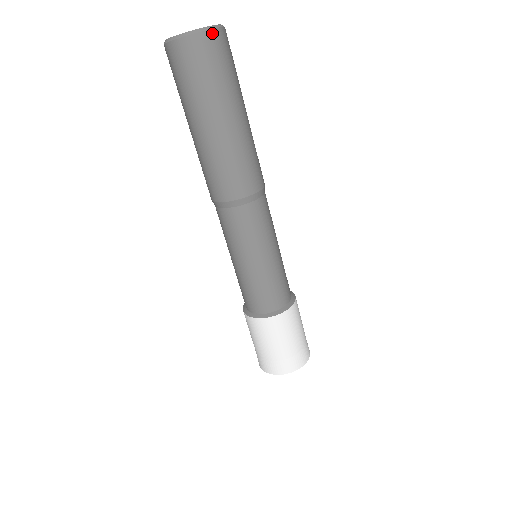
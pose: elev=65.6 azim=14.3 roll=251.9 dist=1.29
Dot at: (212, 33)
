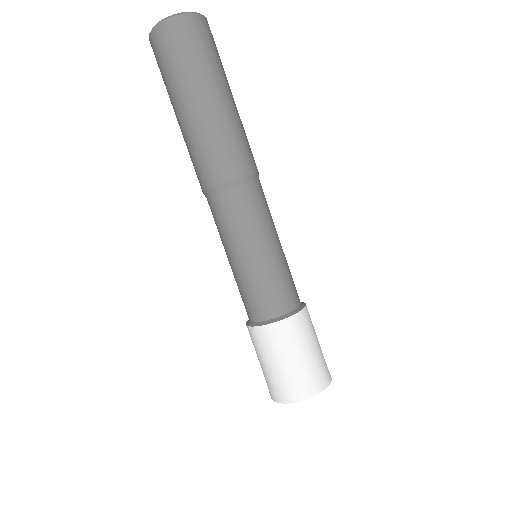
Dot at: (179, 19)
